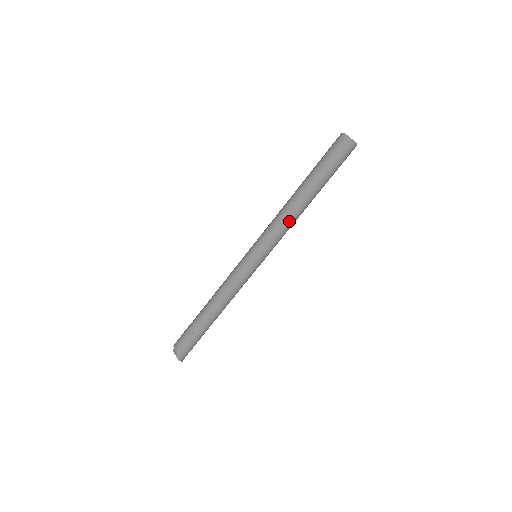
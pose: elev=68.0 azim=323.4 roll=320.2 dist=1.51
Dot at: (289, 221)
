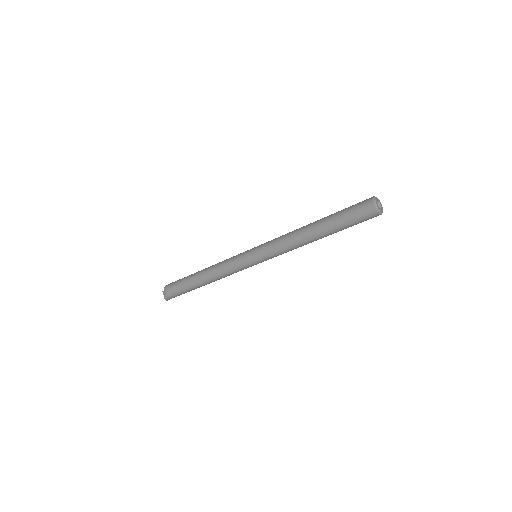
Dot at: (295, 247)
